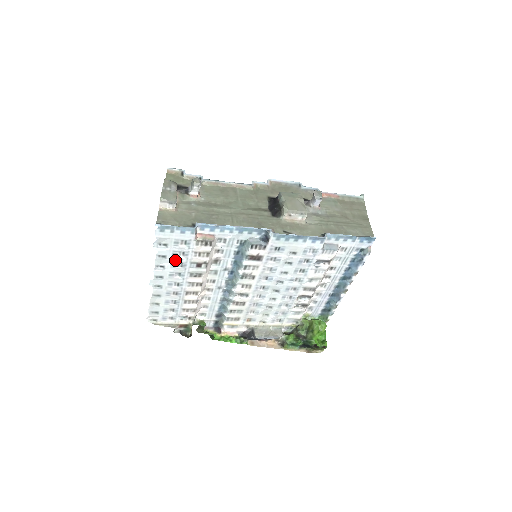
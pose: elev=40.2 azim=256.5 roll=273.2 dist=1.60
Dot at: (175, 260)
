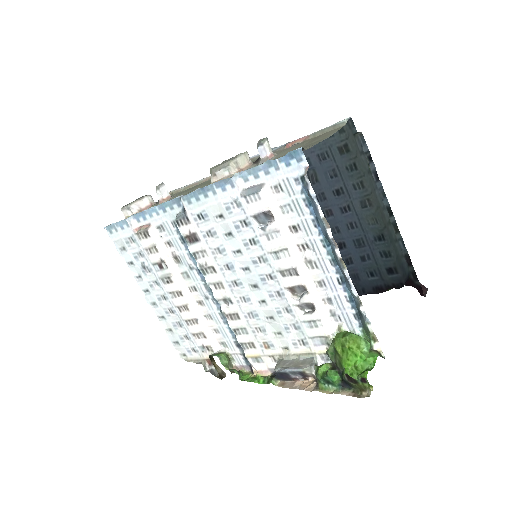
Dot at: (141, 265)
